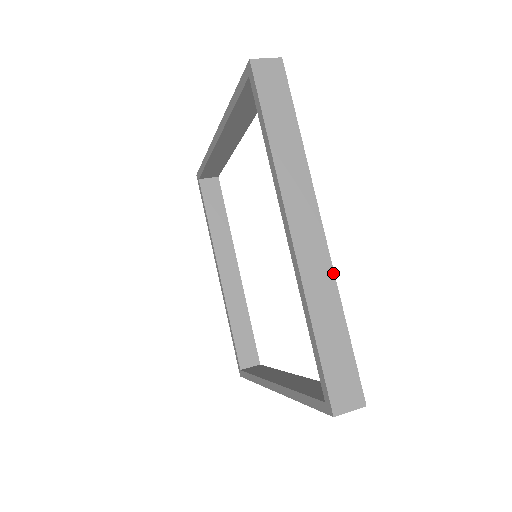
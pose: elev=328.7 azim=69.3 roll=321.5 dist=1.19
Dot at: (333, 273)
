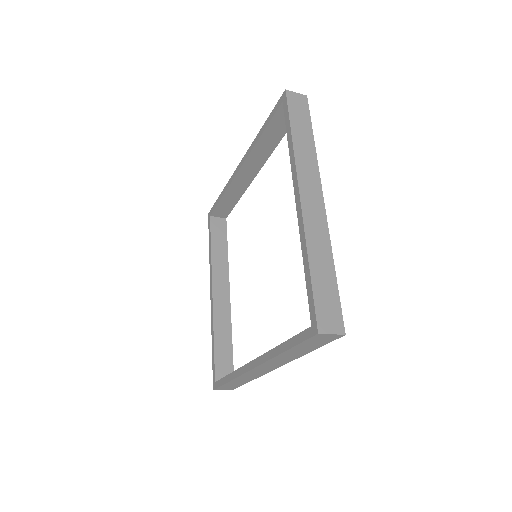
Dot at: (328, 232)
